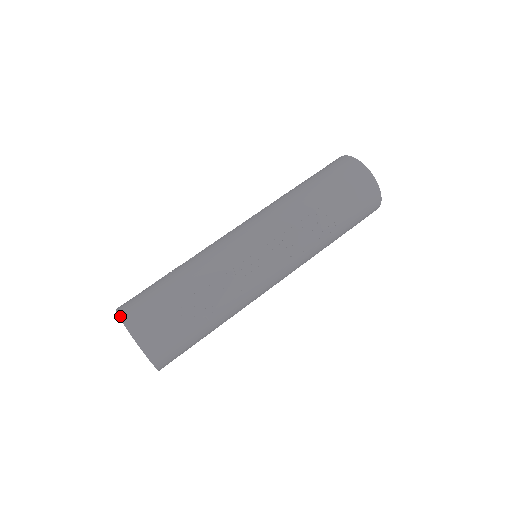
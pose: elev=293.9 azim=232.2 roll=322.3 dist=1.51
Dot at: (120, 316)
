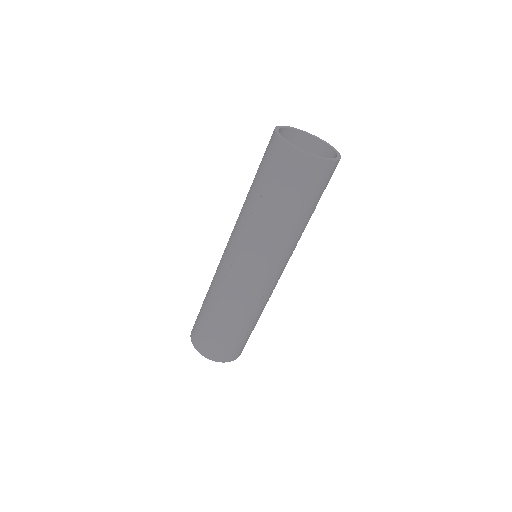
Dot at: (207, 358)
